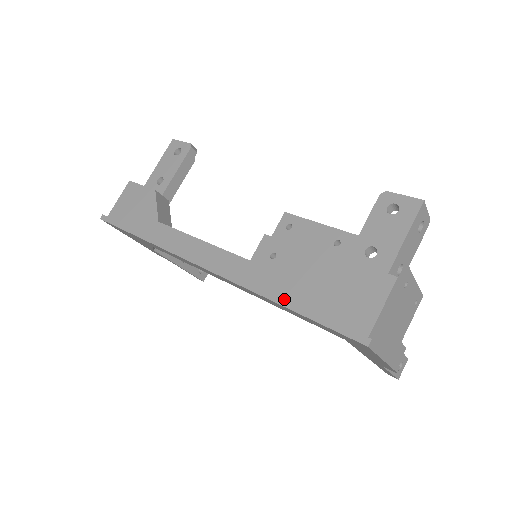
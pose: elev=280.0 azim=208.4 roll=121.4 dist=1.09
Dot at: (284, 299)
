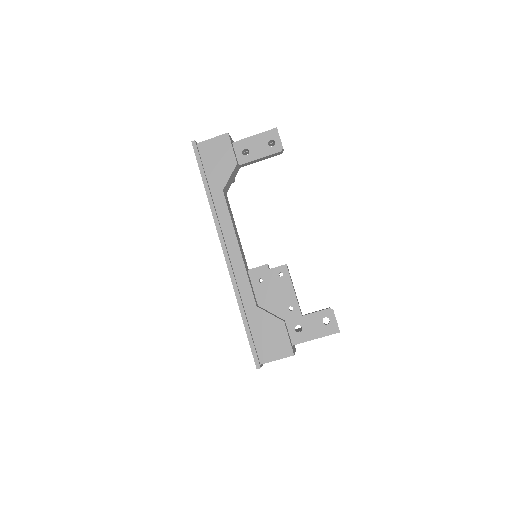
Dot at: (245, 314)
